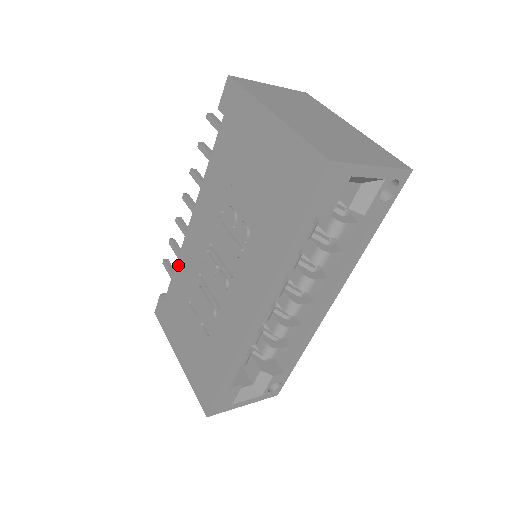
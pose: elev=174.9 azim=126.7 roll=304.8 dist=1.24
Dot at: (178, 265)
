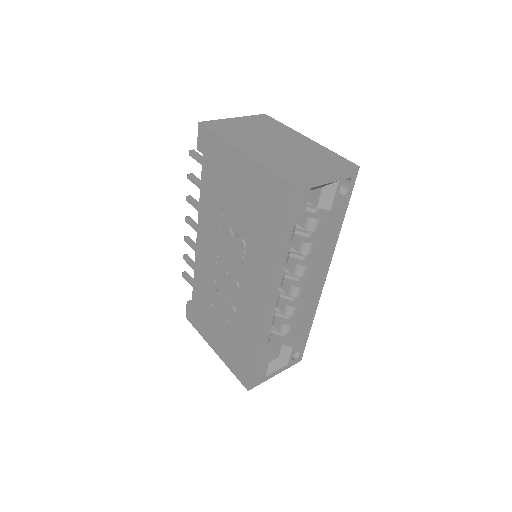
Dot at: (195, 276)
